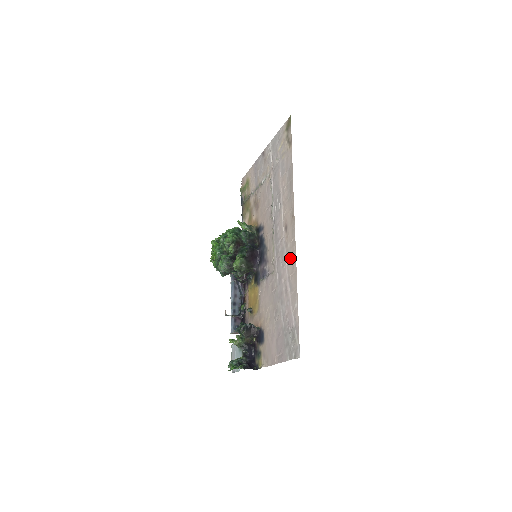
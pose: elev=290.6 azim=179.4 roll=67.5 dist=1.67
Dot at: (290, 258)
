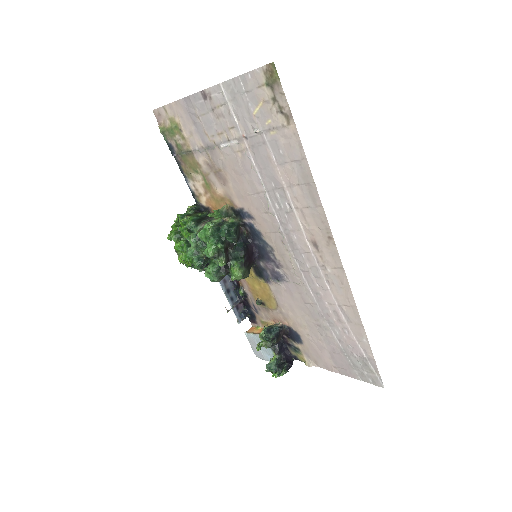
Dot at: (337, 287)
